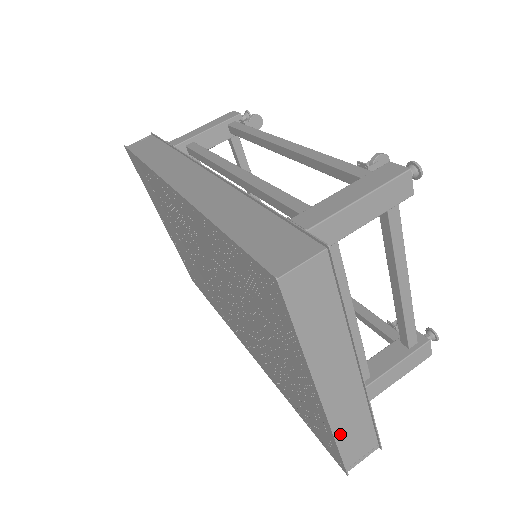
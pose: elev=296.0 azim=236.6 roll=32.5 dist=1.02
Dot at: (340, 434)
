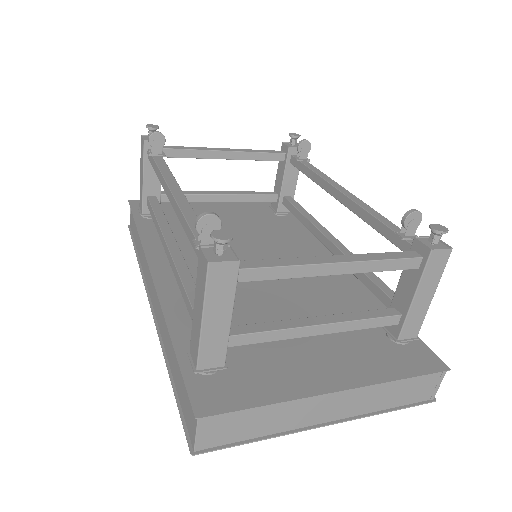
Dot at: (387, 405)
